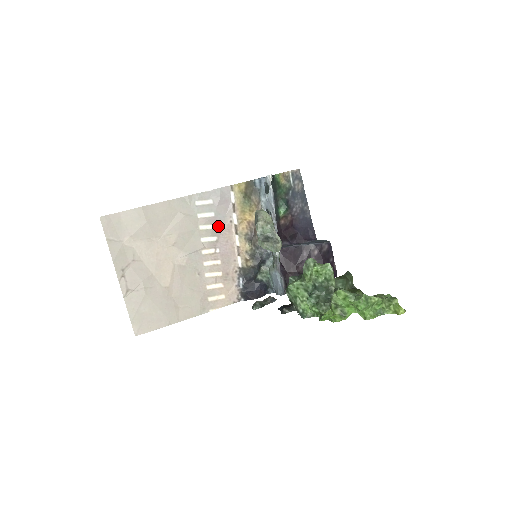
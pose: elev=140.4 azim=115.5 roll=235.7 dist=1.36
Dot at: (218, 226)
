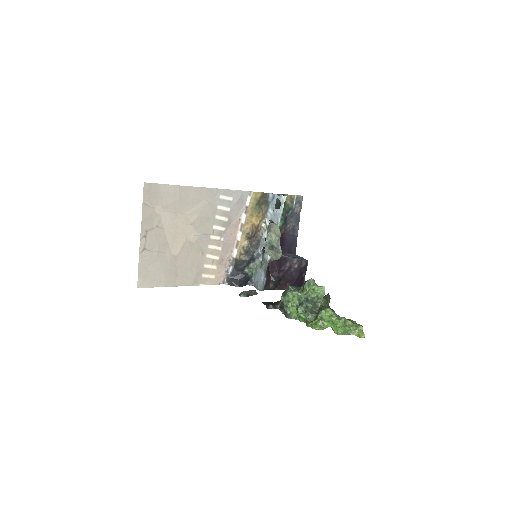
Dot at: (229, 220)
